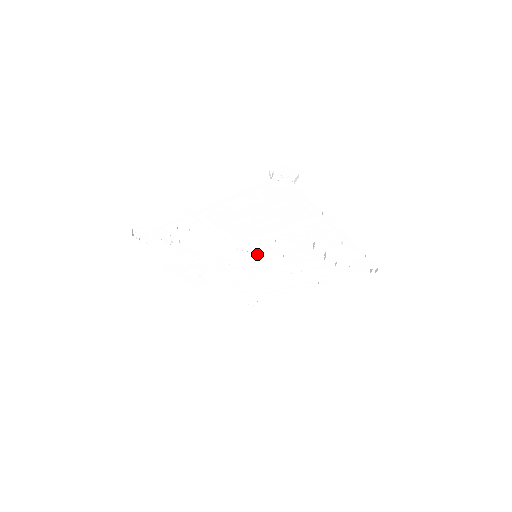
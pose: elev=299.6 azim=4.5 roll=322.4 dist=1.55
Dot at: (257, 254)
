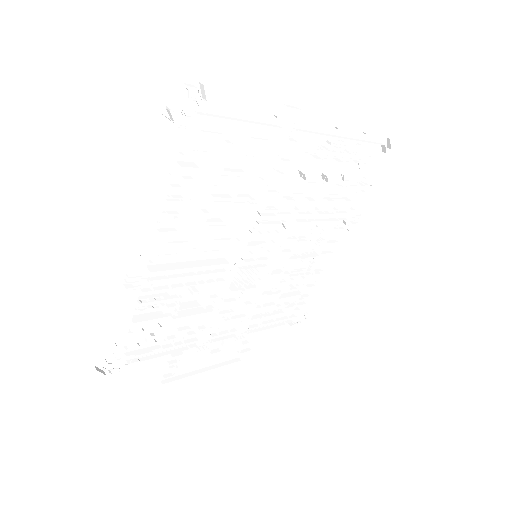
Dot at: (255, 252)
